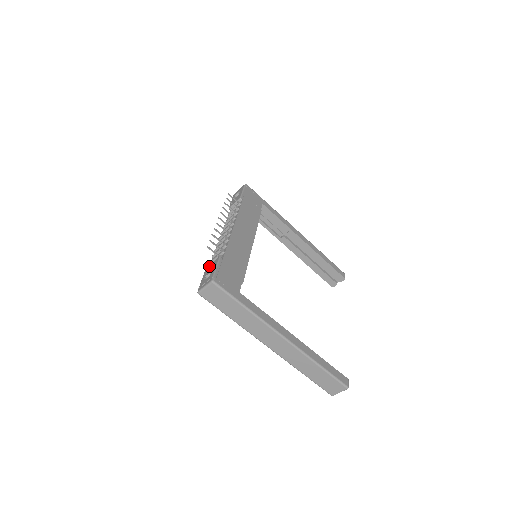
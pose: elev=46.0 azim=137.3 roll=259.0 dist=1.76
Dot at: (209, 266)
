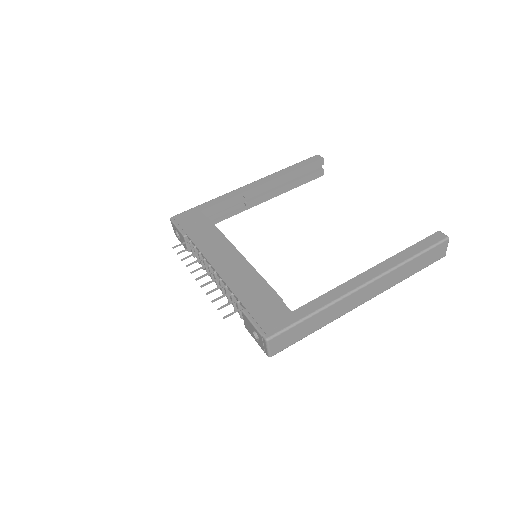
Dot at: (245, 325)
